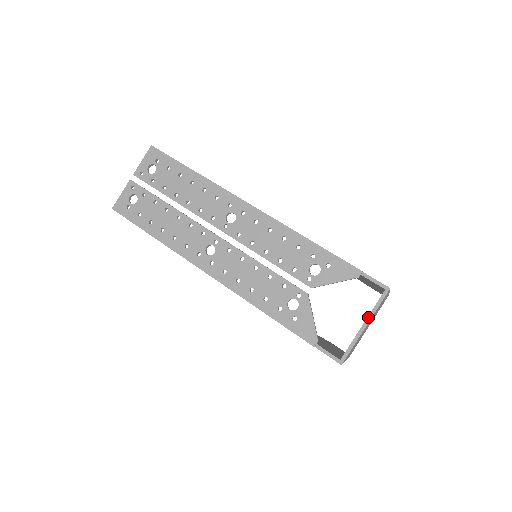
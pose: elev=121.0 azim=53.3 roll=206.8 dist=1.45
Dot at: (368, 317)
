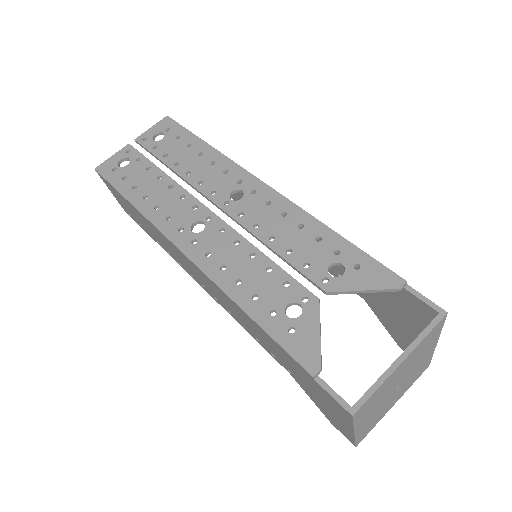
Dot at: (407, 348)
